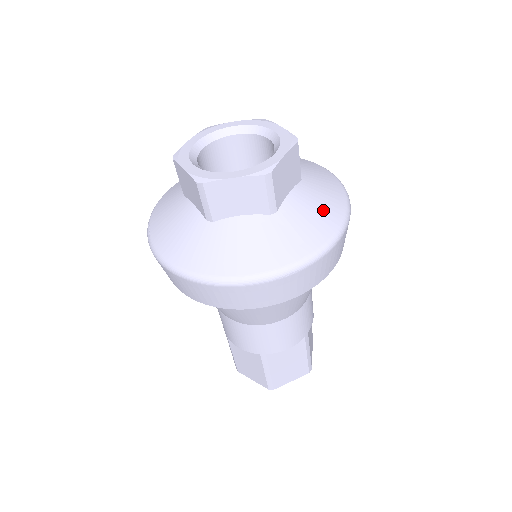
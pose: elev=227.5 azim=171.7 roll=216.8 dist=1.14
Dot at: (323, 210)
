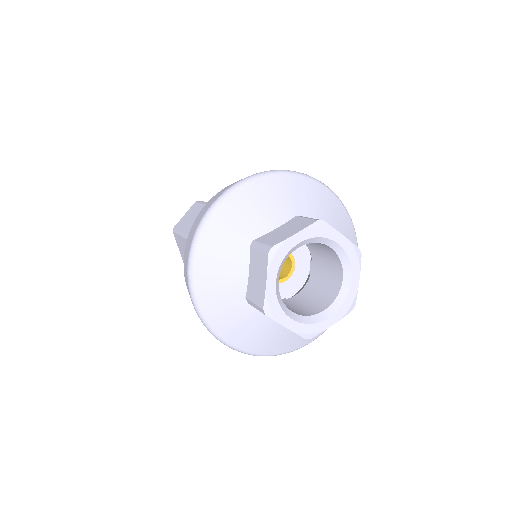
Dot at: occluded
